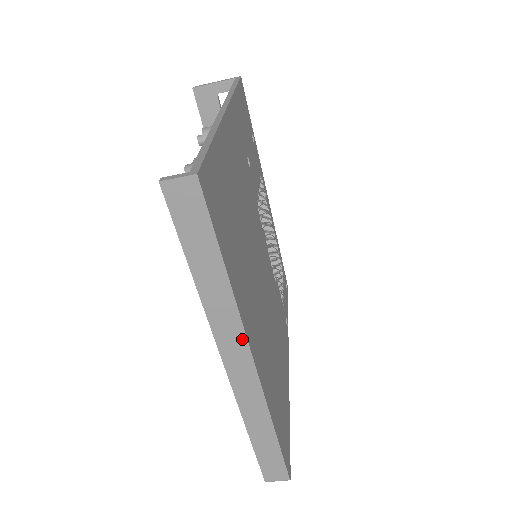
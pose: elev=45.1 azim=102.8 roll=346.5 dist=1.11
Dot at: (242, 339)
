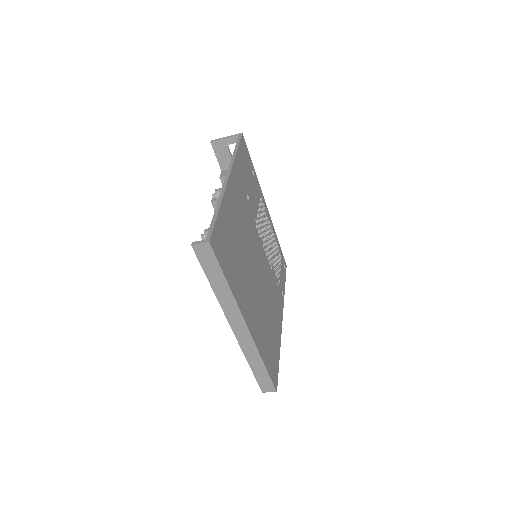
Dot at: (240, 316)
